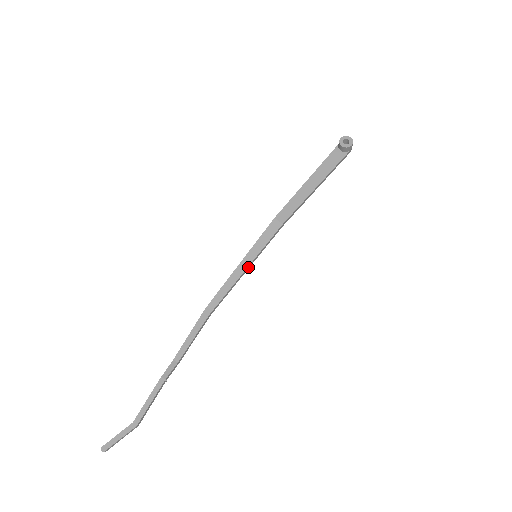
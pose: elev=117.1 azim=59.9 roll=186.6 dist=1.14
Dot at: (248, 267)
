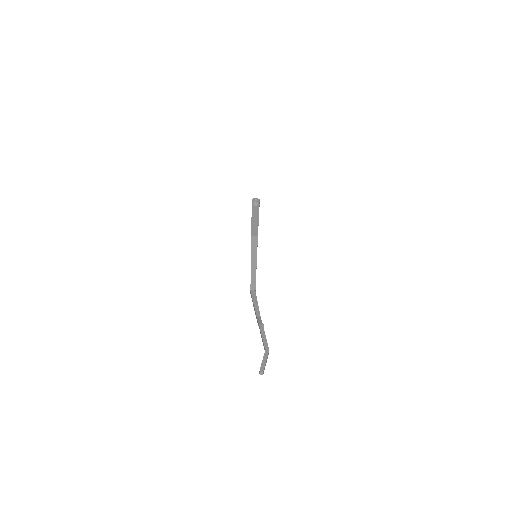
Dot at: (256, 262)
